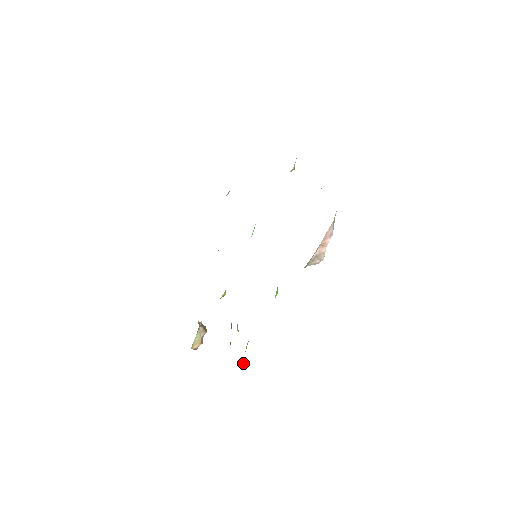
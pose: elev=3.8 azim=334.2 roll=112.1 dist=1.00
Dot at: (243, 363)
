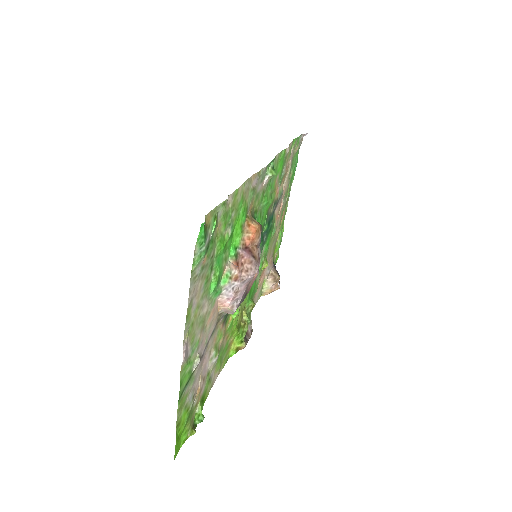
Dot at: (242, 346)
